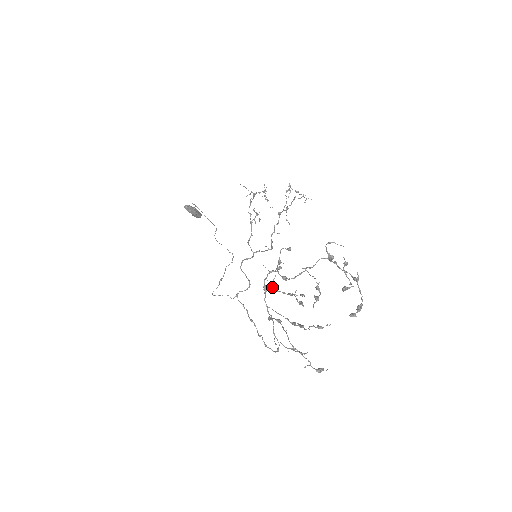
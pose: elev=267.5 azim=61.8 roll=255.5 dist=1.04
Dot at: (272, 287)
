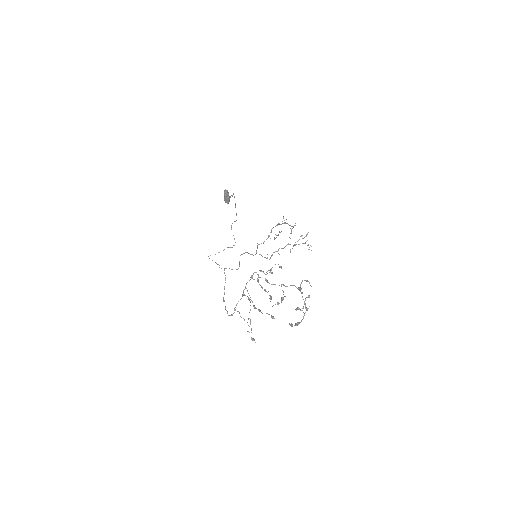
Dot at: (258, 279)
